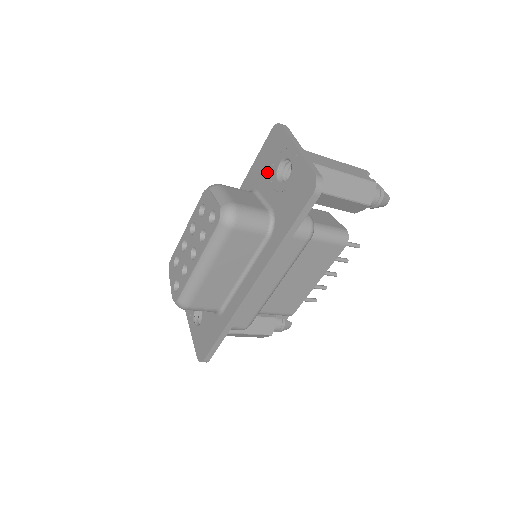
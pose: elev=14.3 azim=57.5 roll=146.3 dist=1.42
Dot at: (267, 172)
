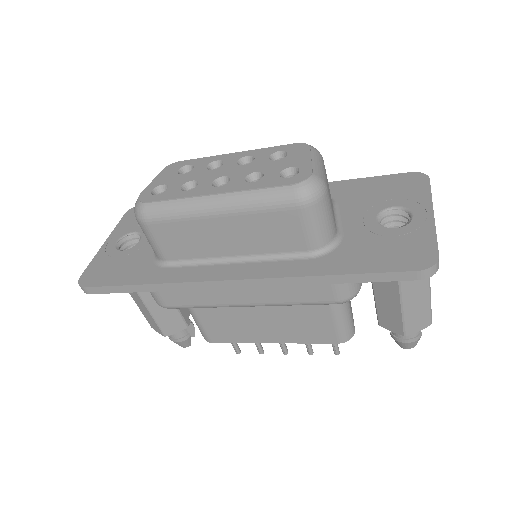
Dot at: (368, 200)
